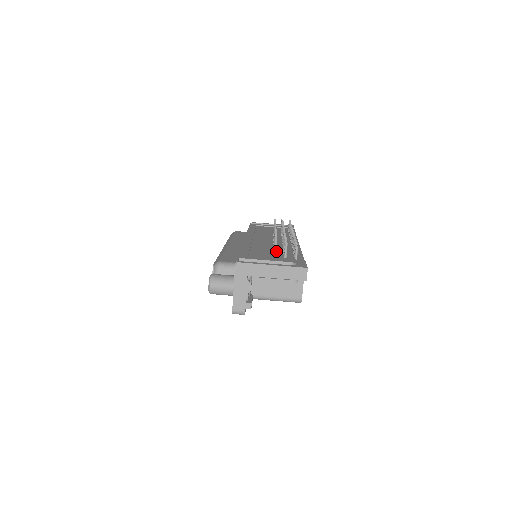
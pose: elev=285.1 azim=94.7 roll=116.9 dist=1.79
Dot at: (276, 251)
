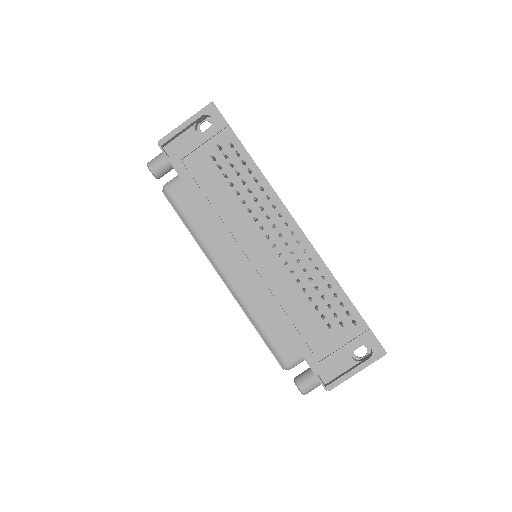
Dot at: occluded
